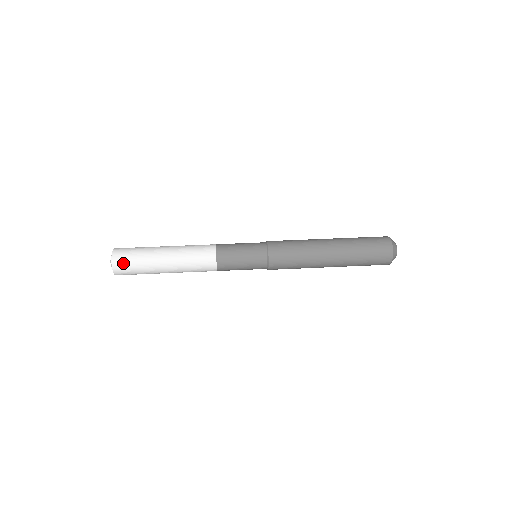
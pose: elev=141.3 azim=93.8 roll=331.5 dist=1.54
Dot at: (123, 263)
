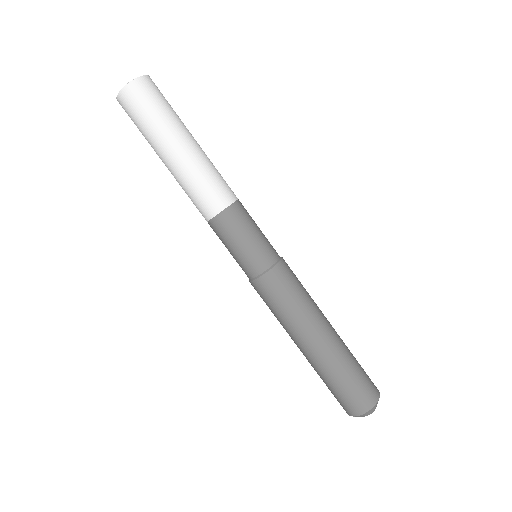
Dot at: (128, 114)
